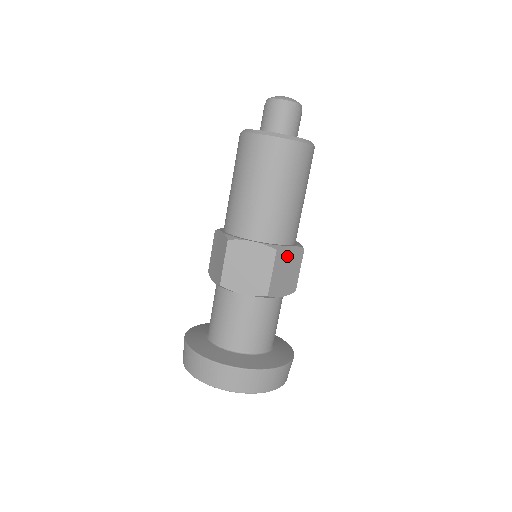
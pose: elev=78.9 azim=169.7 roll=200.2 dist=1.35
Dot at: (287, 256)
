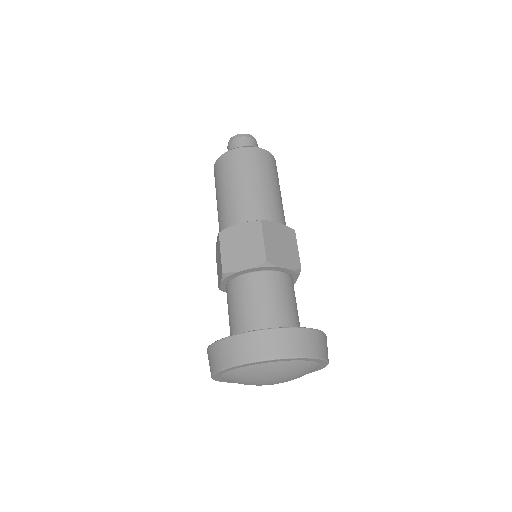
Dot at: (276, 230)
